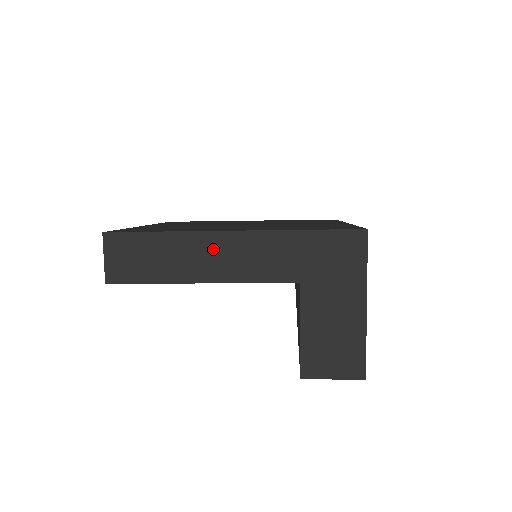
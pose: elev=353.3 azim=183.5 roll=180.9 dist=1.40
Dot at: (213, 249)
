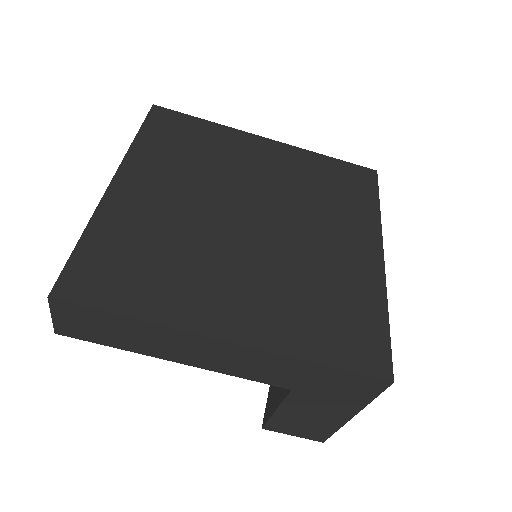
Dot at: (198, 347)
